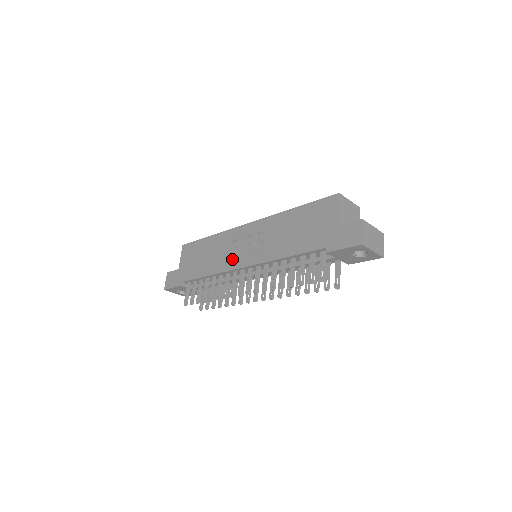
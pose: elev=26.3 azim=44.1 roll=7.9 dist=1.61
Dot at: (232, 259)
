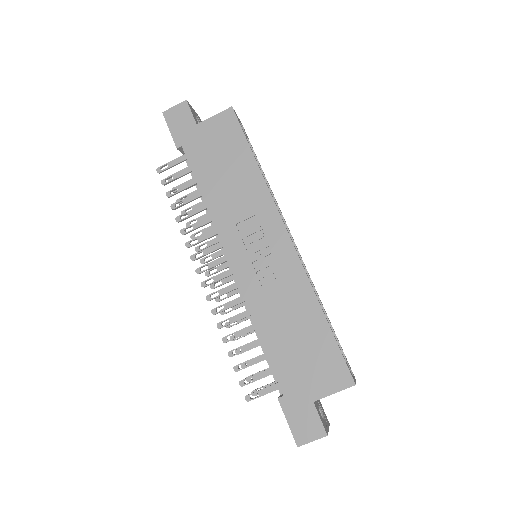
Dot at: (235, 235)
